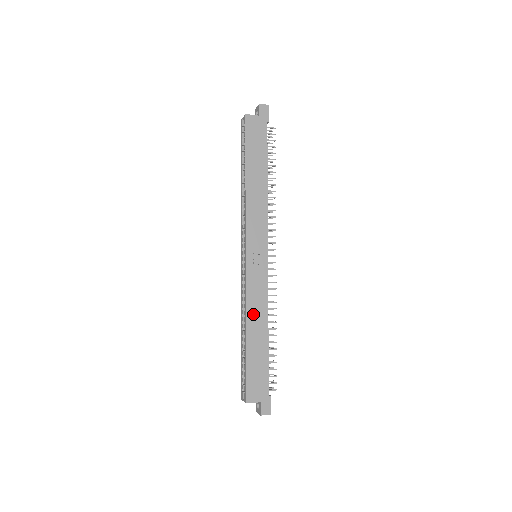
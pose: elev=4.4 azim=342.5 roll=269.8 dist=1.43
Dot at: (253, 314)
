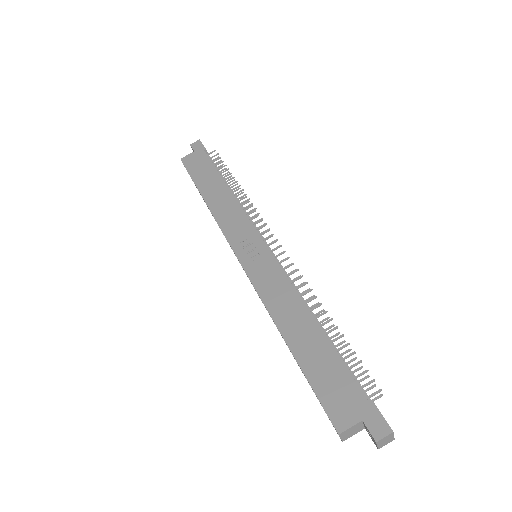
Dot at: (281, 311)
